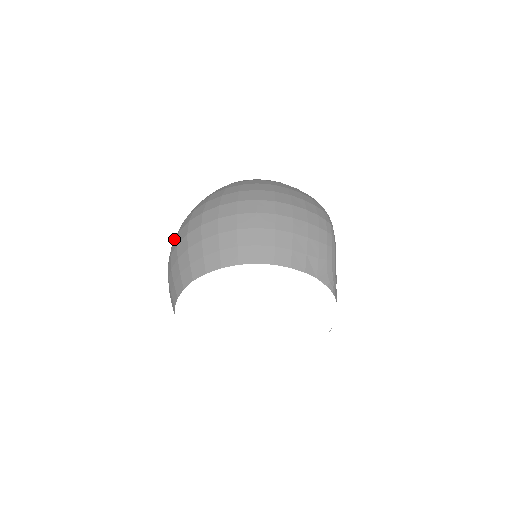
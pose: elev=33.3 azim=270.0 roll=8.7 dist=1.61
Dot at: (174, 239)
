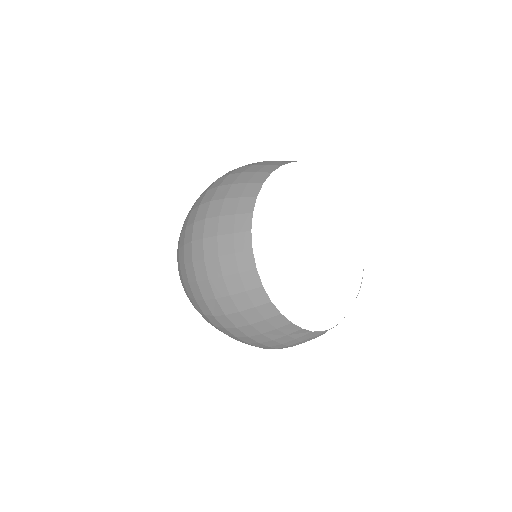
Dot at: occluded
